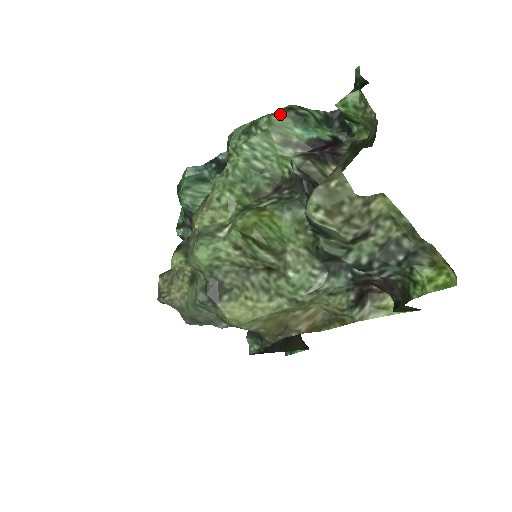
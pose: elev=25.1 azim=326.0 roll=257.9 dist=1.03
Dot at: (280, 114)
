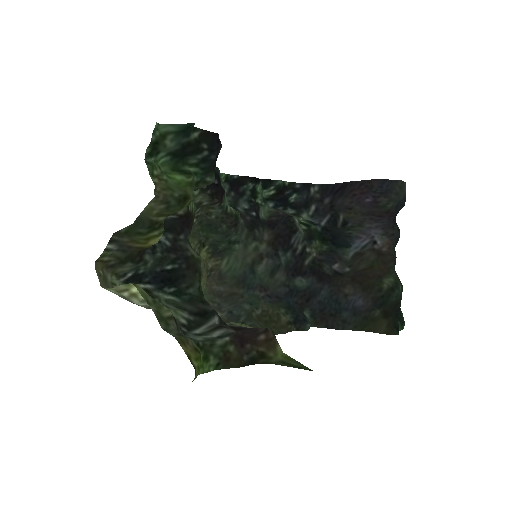
Dot at: occluded
